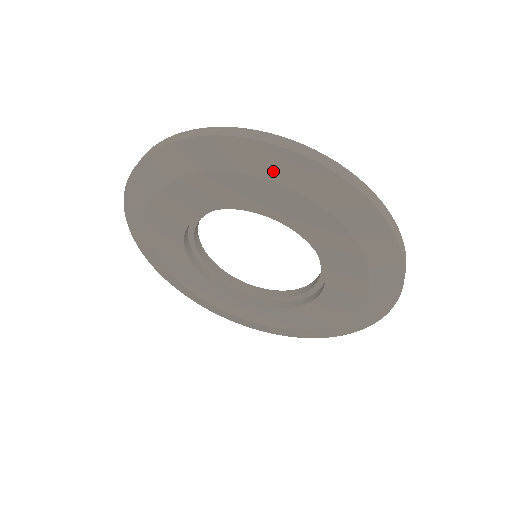
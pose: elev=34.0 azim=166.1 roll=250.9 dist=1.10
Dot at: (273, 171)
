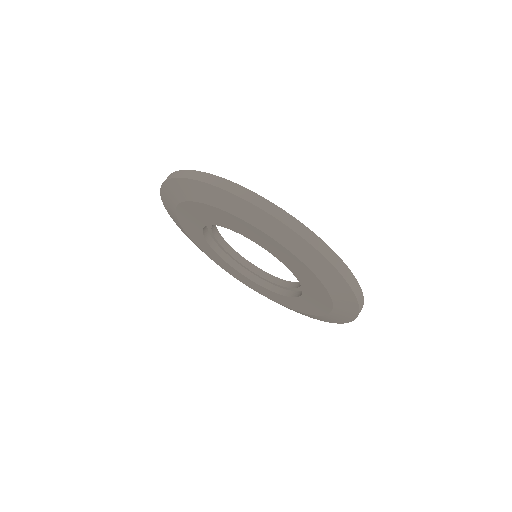
Dot at: (229, 207)
